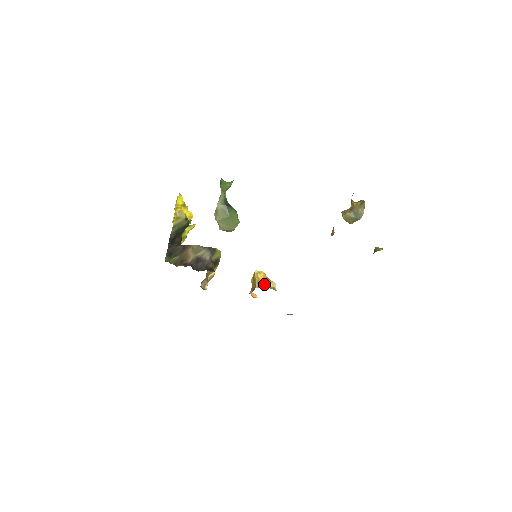
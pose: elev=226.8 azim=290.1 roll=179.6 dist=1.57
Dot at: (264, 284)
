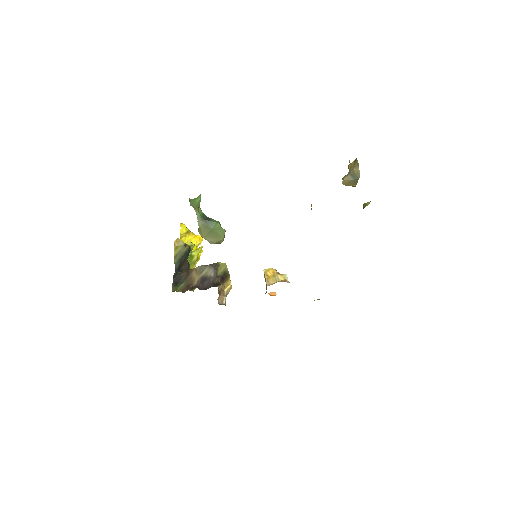
Dot at: (275, 280)
